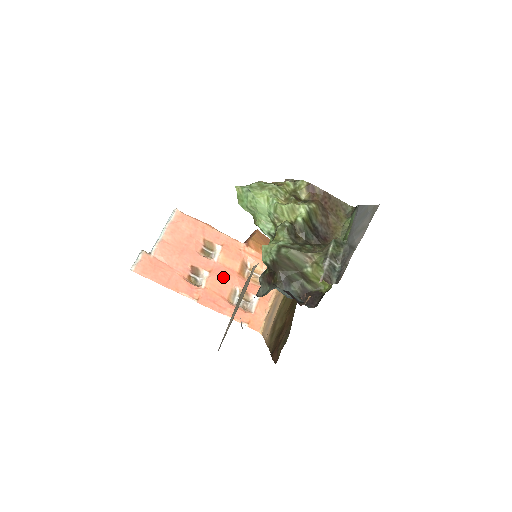
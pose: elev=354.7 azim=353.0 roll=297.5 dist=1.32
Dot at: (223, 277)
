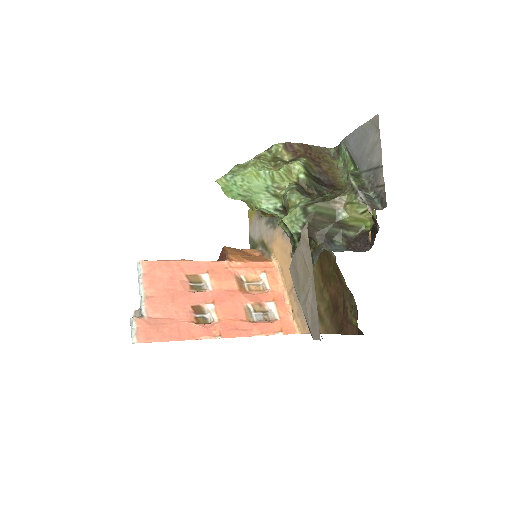
Dot at: (229, 301)
